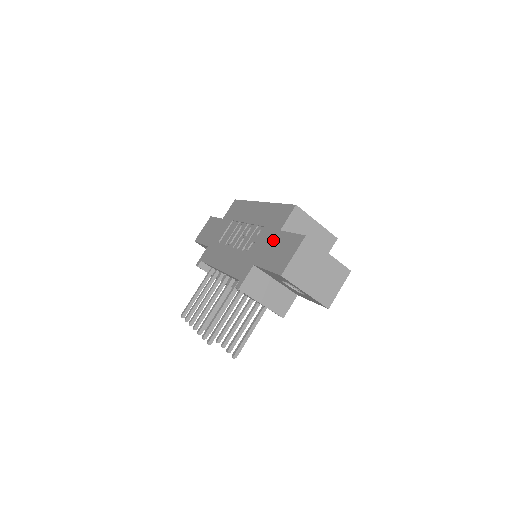
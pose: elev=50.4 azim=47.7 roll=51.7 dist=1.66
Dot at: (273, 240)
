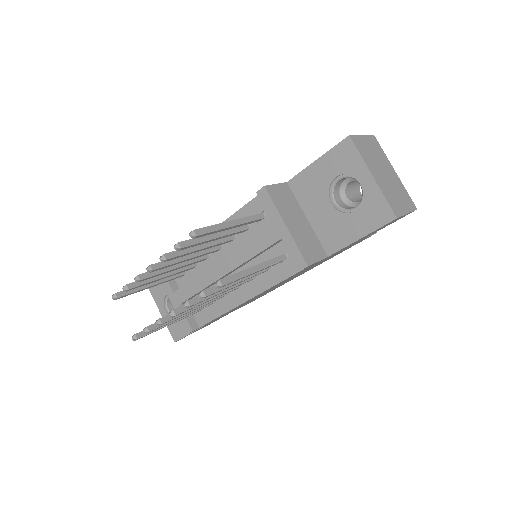
Dot at: occluded
